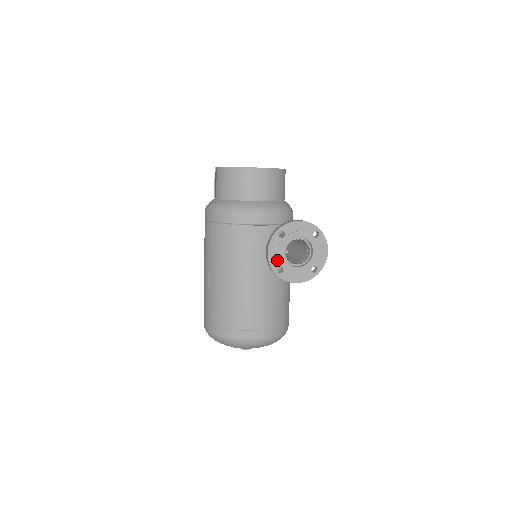
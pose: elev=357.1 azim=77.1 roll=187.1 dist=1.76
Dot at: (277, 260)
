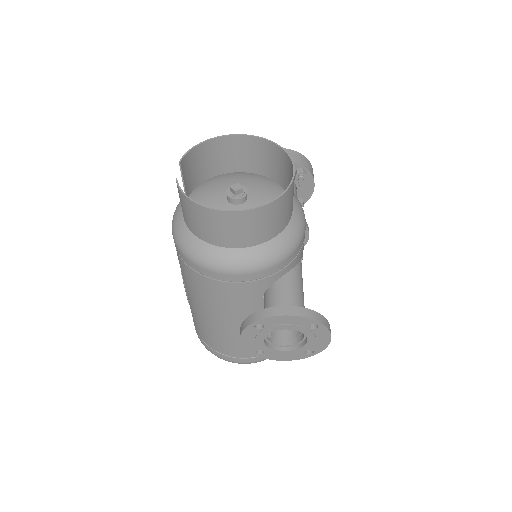
Dot at: (254, 345)
